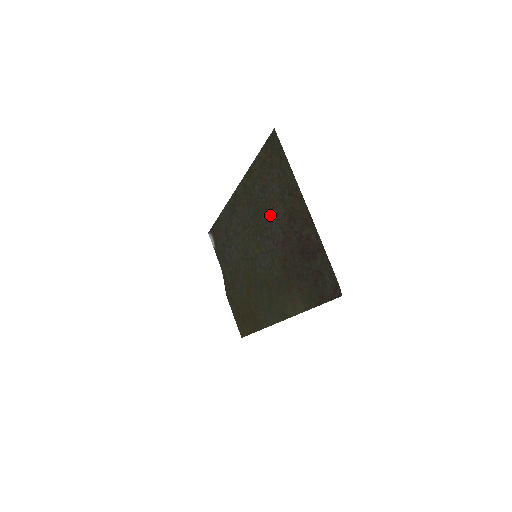
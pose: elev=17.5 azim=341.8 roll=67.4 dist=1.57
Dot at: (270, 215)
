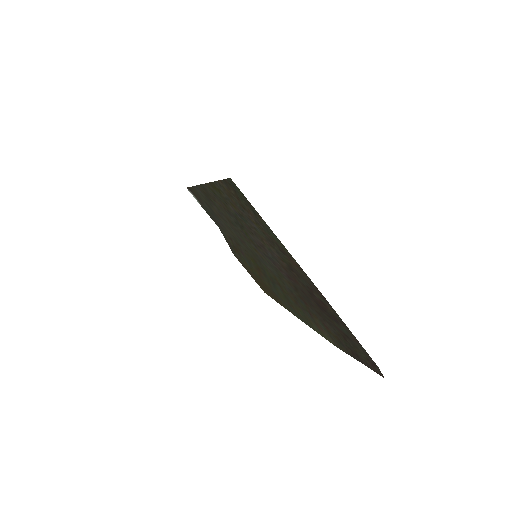
Dot at: (260, 243)
